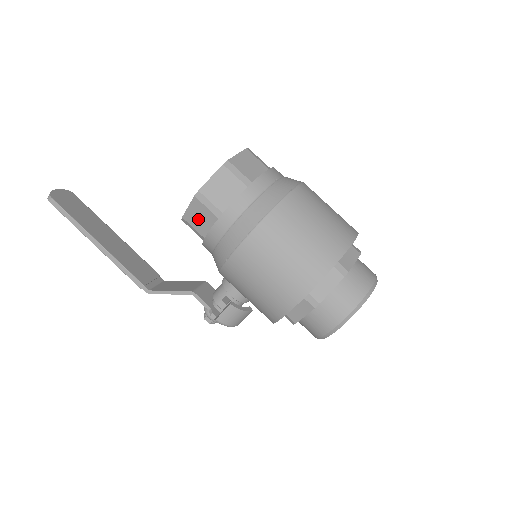
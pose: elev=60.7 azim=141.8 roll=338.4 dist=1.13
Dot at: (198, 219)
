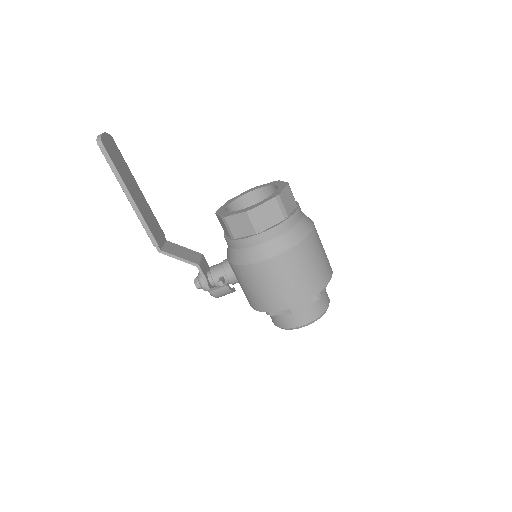
Dot at: (238, 225)
